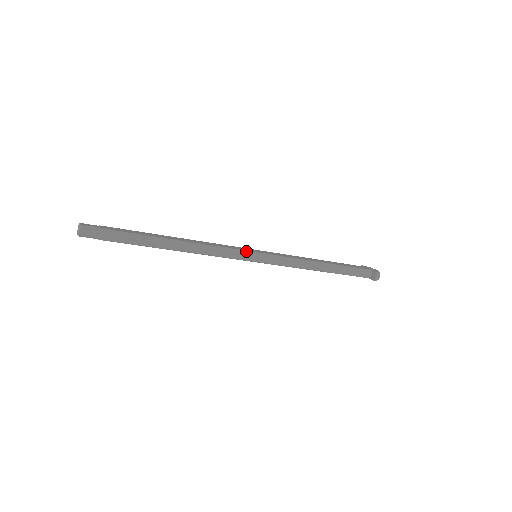
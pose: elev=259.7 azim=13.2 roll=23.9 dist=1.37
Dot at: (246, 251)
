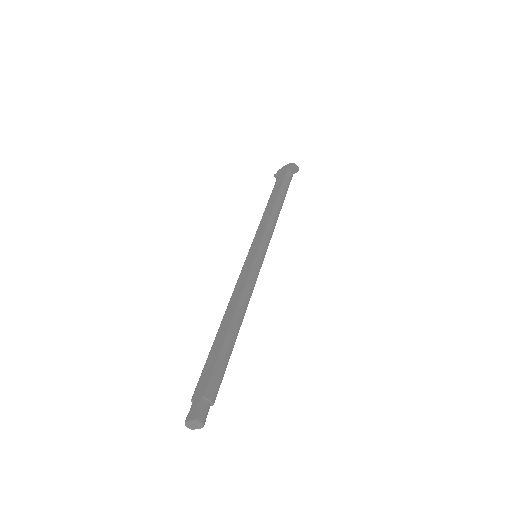
Dot at: (254, 261)
